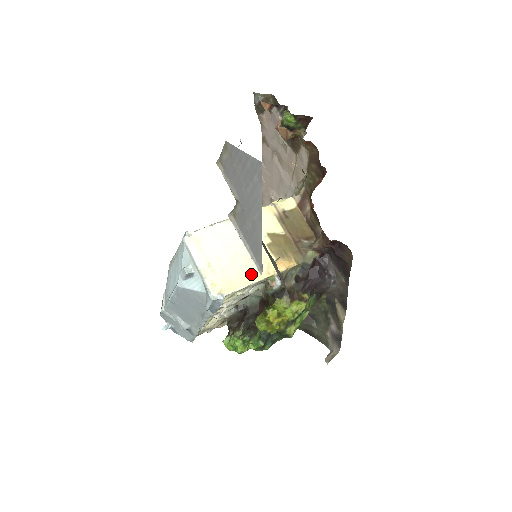
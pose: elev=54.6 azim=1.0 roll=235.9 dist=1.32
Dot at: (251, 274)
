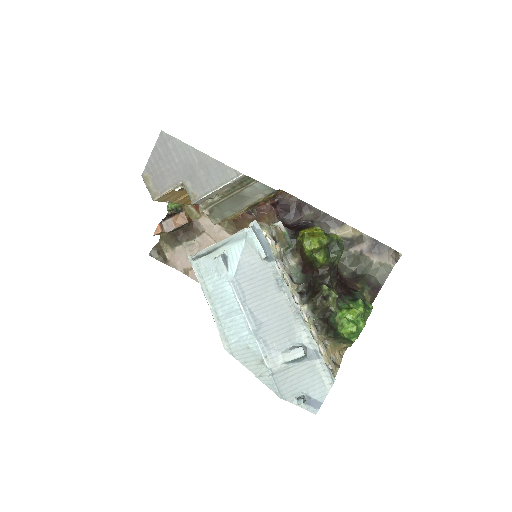
Dot at: occluded
